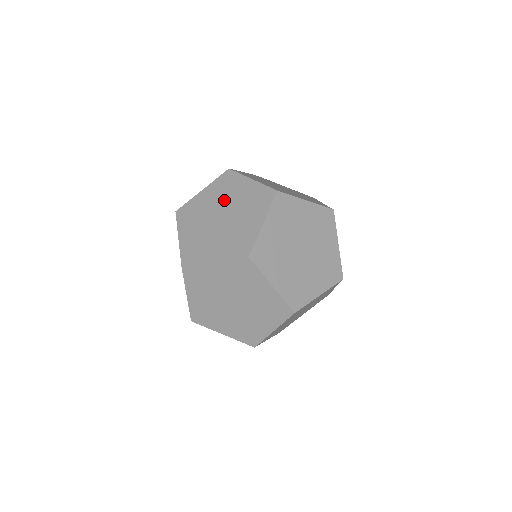
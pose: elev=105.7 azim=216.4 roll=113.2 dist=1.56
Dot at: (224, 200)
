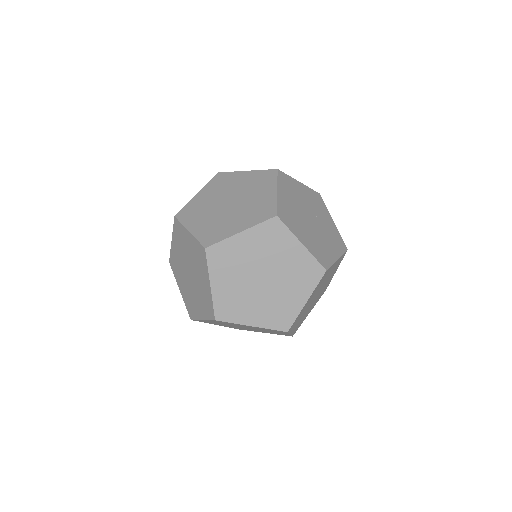
Dot at: (184, 255)
